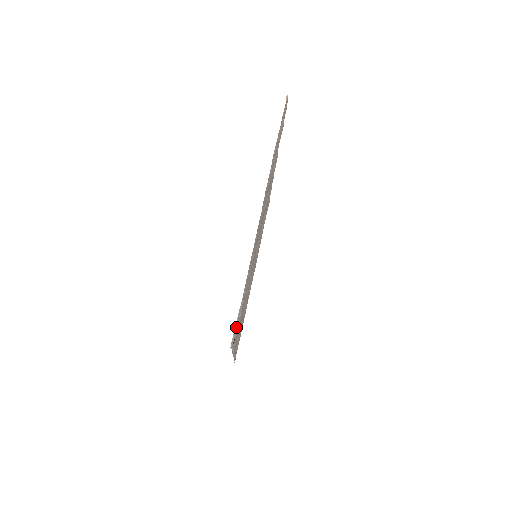
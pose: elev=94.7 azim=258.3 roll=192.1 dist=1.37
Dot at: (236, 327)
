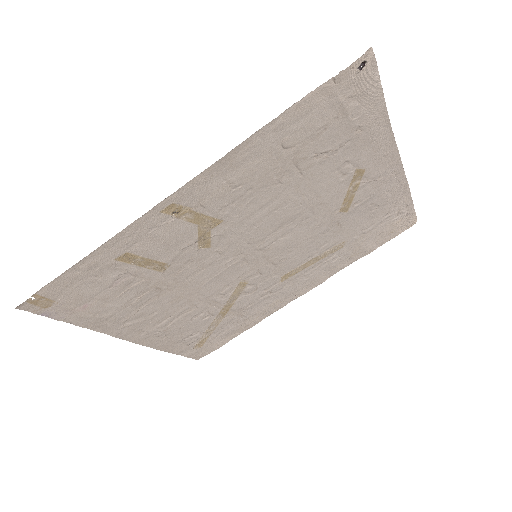
Dot at: (371, 73)
